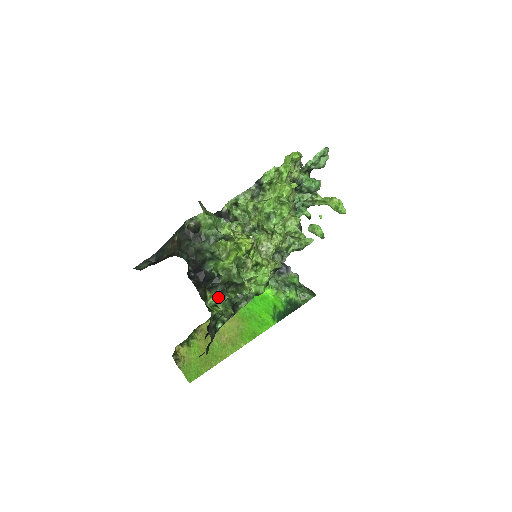
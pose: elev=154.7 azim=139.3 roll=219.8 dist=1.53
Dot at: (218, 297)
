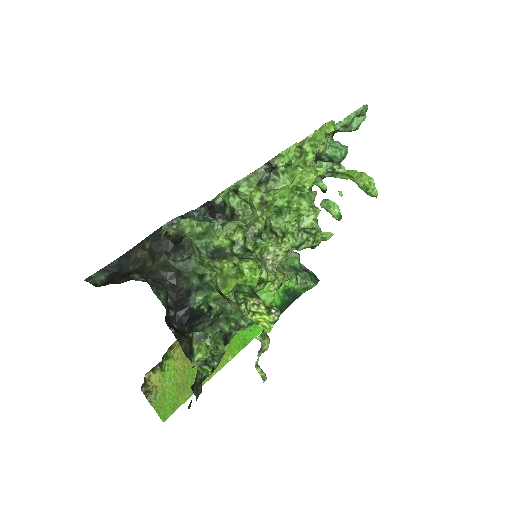
Dot at: (209, 350)
